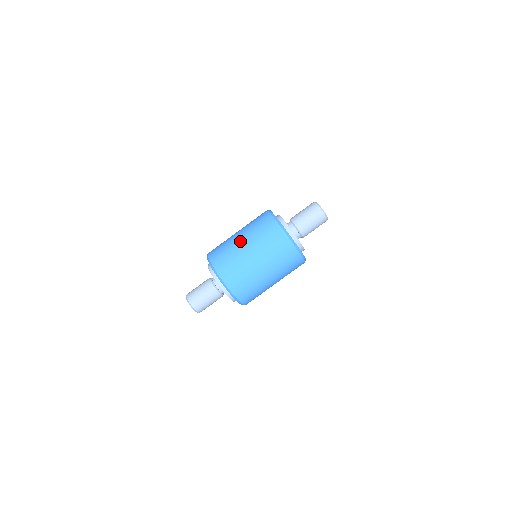
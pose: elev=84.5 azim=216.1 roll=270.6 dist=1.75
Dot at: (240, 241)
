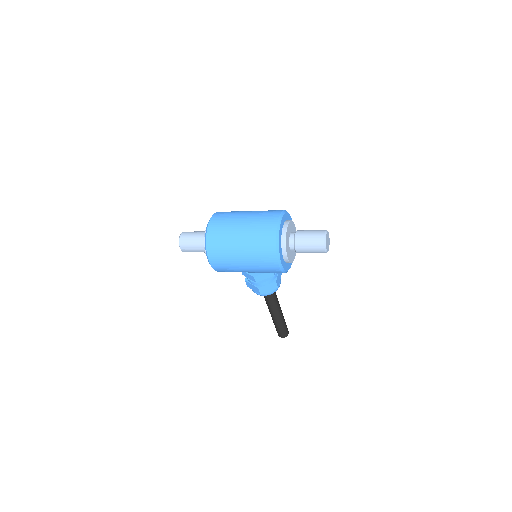
Dot at: occluded
